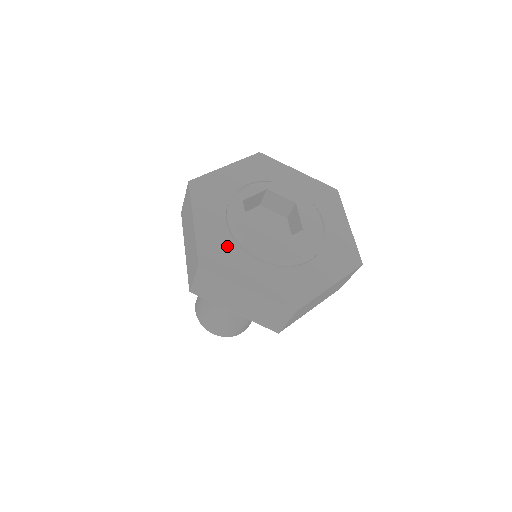
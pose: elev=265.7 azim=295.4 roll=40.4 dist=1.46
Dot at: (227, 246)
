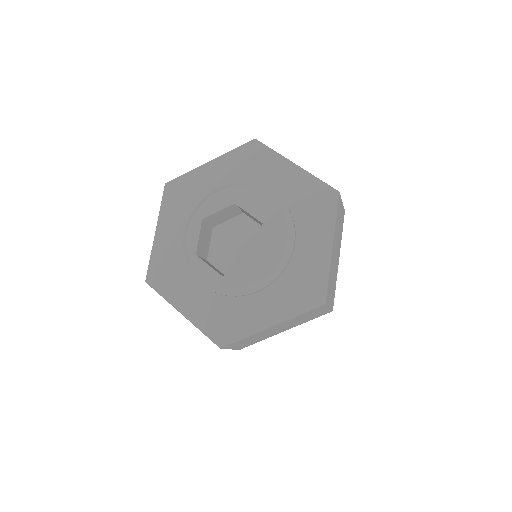
Dot at: (224, 307)
